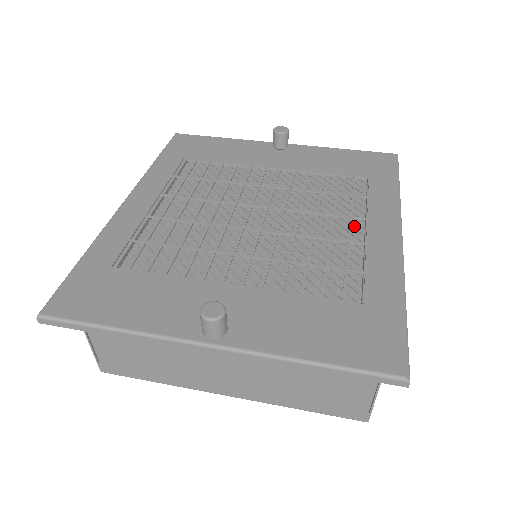
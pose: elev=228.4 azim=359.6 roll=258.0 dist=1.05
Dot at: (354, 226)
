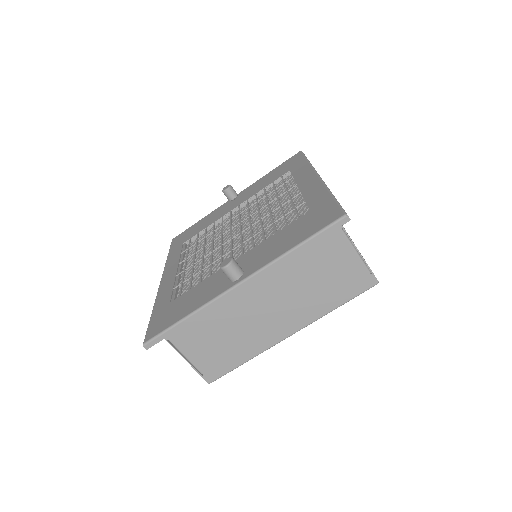
Dot at: (294, 194)
